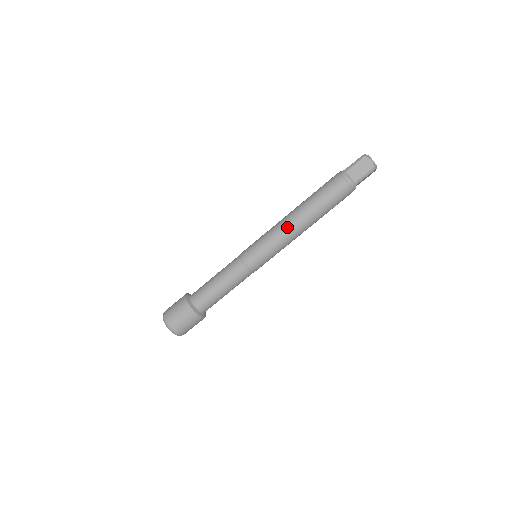
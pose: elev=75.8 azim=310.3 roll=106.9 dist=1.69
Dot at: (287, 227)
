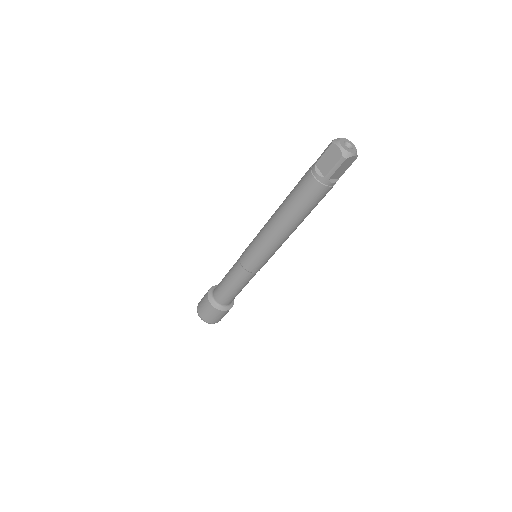
Dot at: (268, 230)
